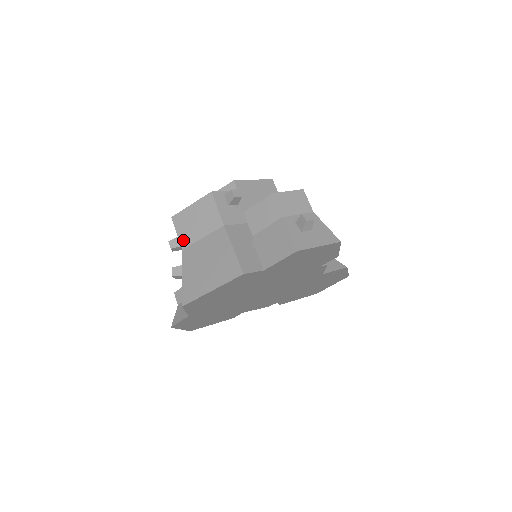
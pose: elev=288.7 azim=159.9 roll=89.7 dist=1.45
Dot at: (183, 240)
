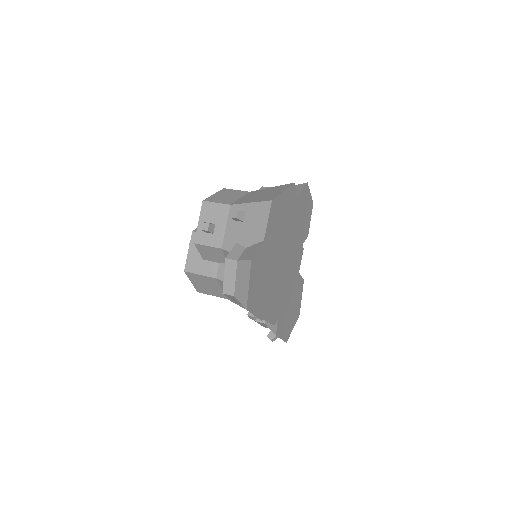
Dot at: (226, 202)
